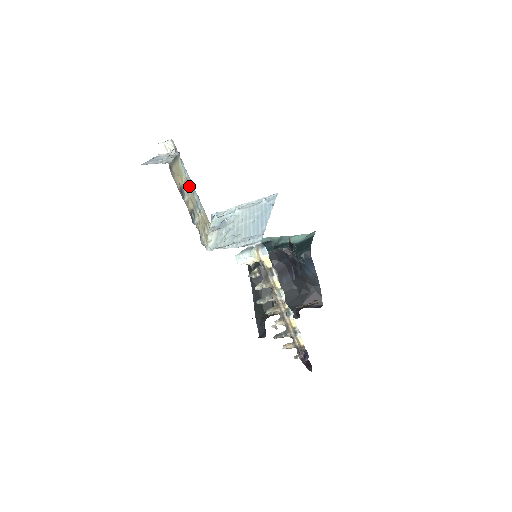
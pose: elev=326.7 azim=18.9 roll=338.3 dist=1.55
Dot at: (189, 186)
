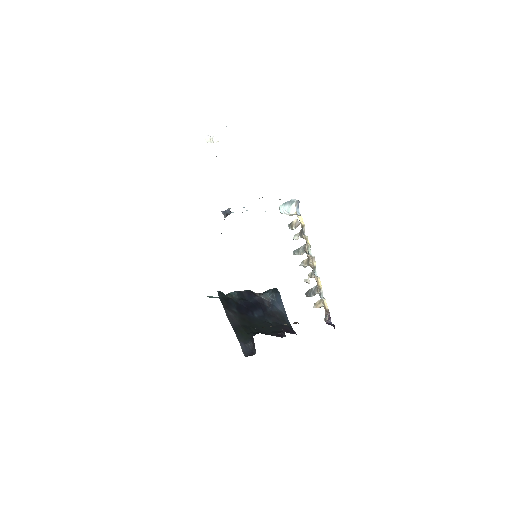
Dot at: occluded
